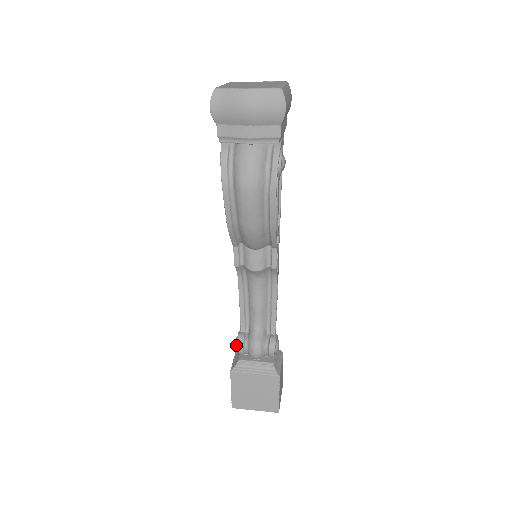
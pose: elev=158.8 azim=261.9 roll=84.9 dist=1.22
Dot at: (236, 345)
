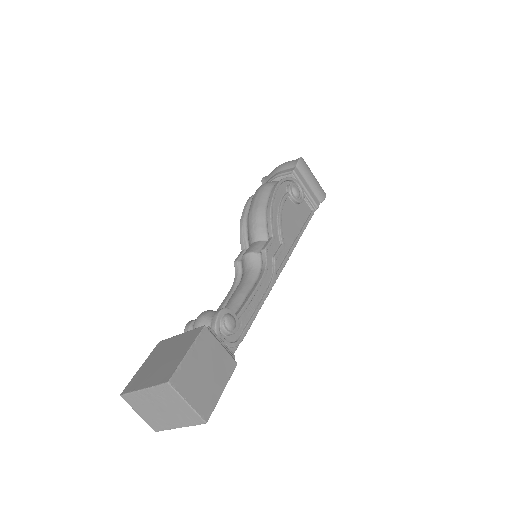
Dot at: occluded
